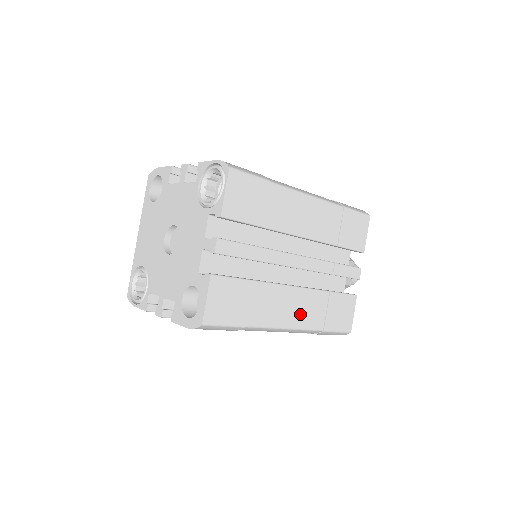
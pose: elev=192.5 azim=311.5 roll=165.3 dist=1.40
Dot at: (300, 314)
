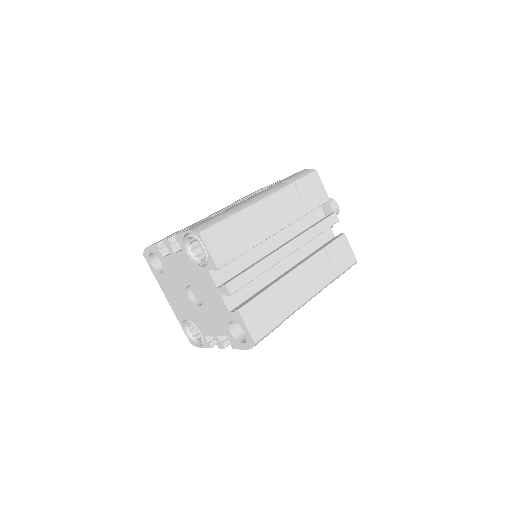
Dot at: (313, 281)
